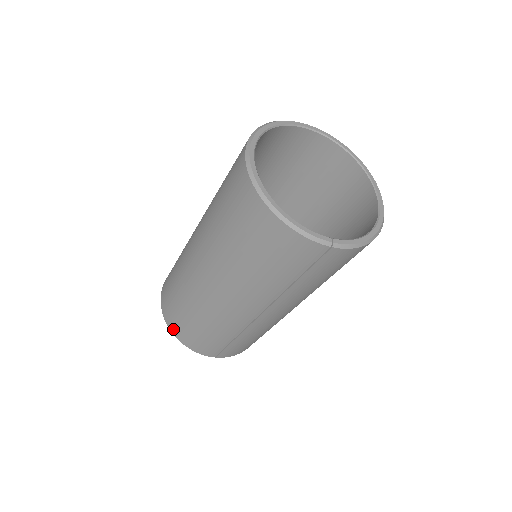
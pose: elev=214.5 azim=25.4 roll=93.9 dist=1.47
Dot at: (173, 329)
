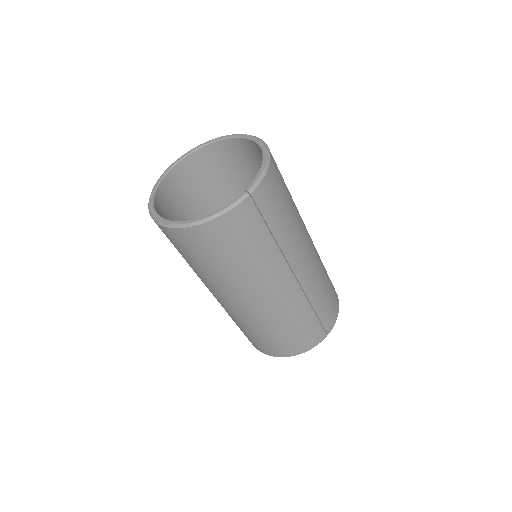
Dot at: (284, 354)
